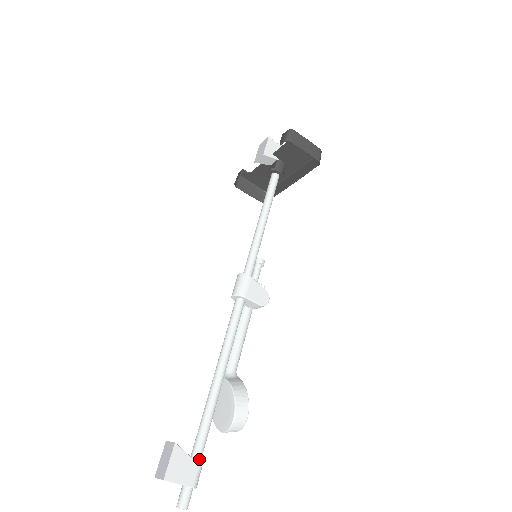
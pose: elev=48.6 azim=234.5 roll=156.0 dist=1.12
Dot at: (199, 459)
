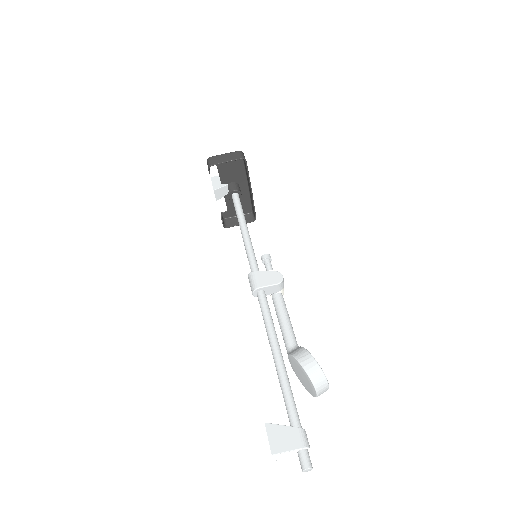
Dot at: (297, 424)
